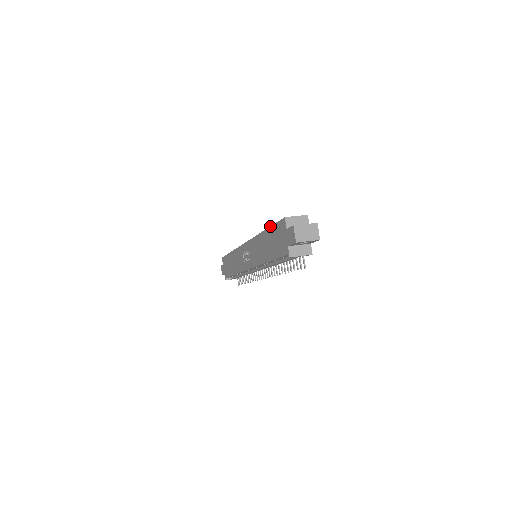
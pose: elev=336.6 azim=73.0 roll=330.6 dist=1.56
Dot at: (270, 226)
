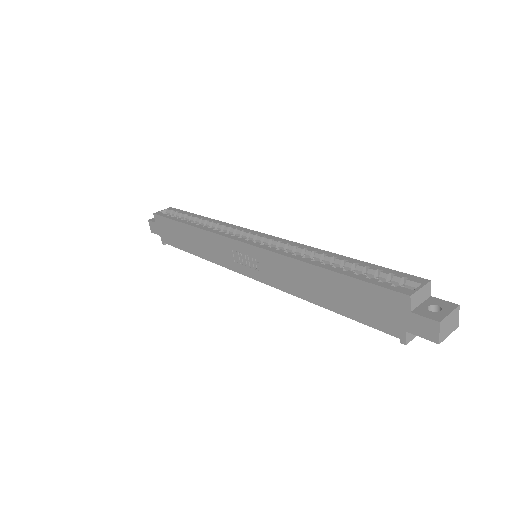
Dot at: (348, 276)
